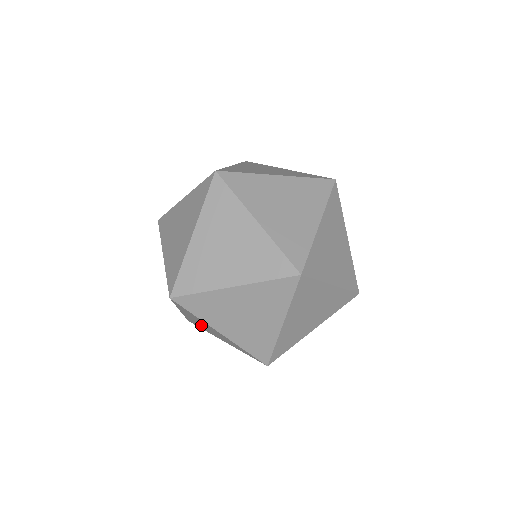
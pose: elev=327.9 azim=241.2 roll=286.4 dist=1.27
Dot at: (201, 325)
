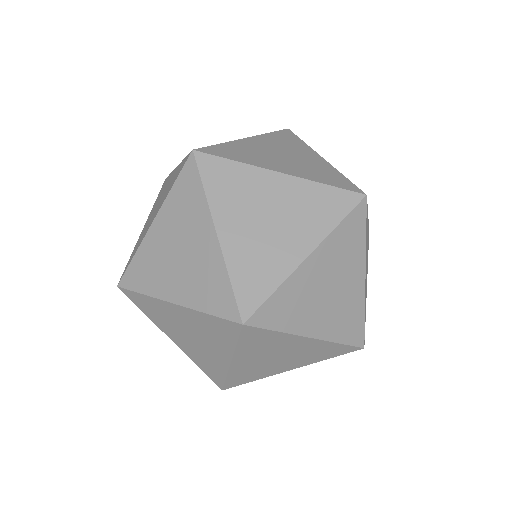
Dot at: occluded
